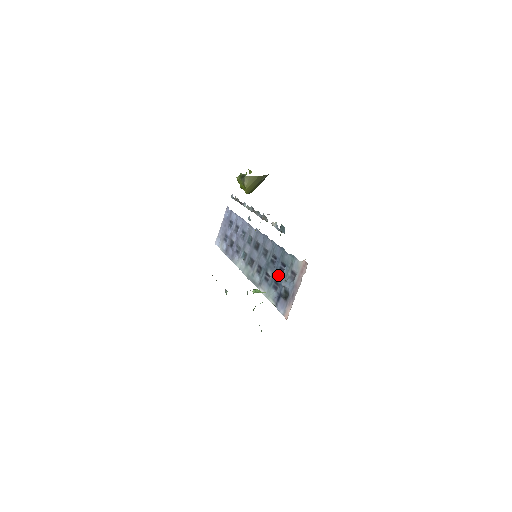
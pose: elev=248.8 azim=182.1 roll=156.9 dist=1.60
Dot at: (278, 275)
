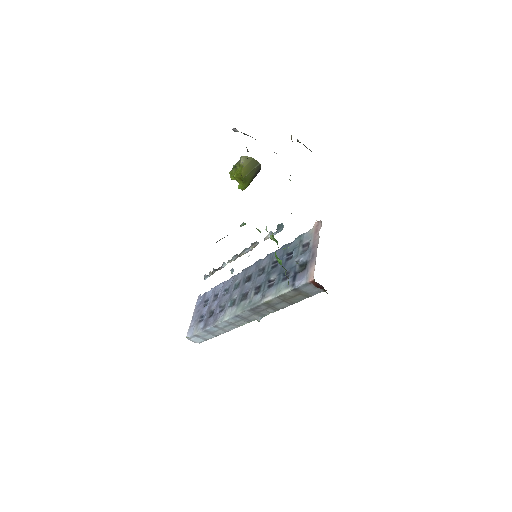
Dot at: (286, 265)
